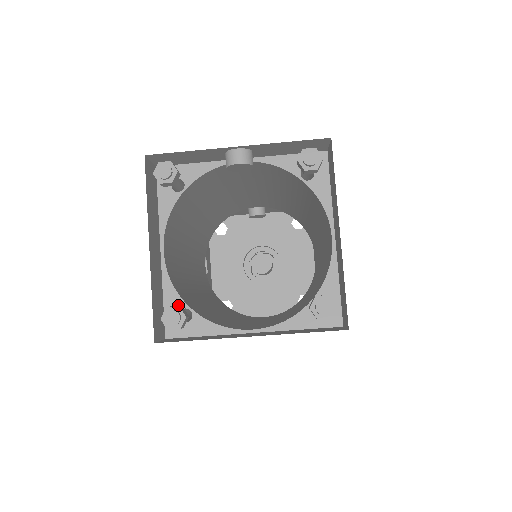
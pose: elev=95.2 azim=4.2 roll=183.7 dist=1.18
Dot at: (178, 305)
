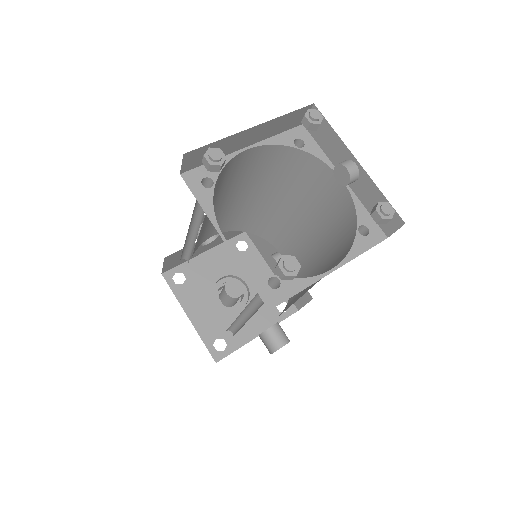
Dot at: (212, 174)
